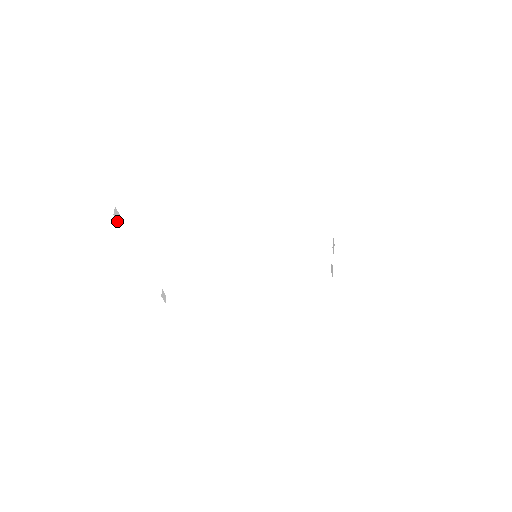
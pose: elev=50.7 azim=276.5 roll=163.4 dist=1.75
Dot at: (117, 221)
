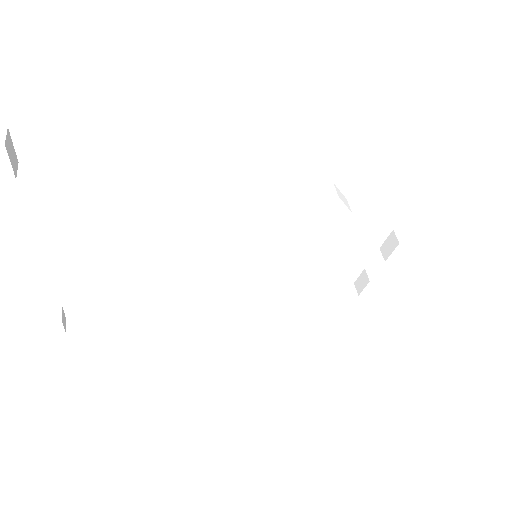
Dot at: (10, 161)
